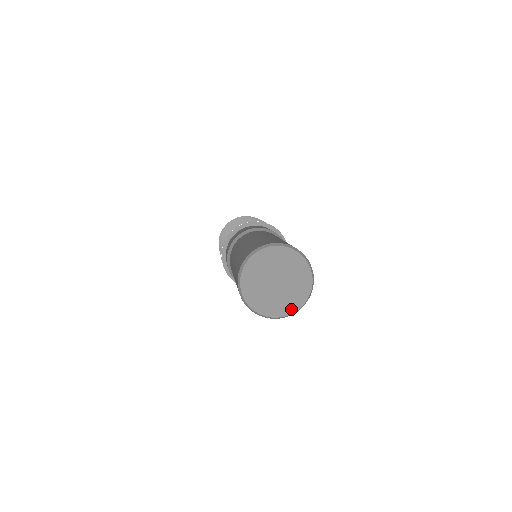
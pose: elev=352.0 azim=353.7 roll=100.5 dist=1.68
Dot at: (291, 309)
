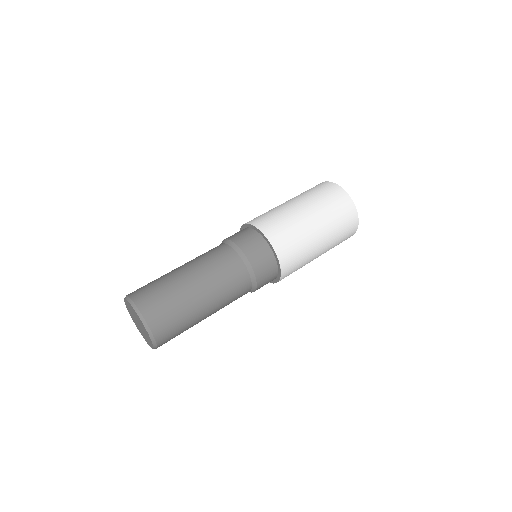
Dot at: (151, 342)
